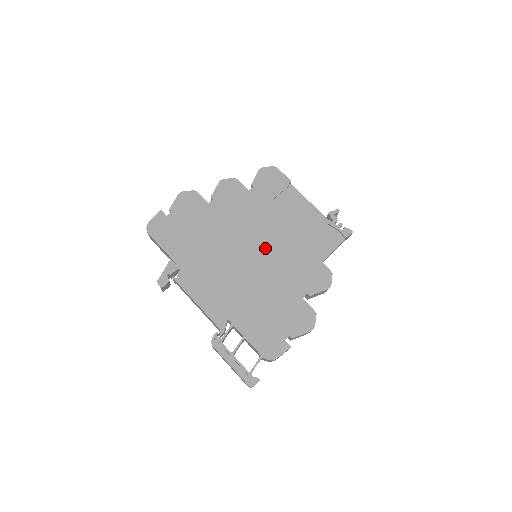
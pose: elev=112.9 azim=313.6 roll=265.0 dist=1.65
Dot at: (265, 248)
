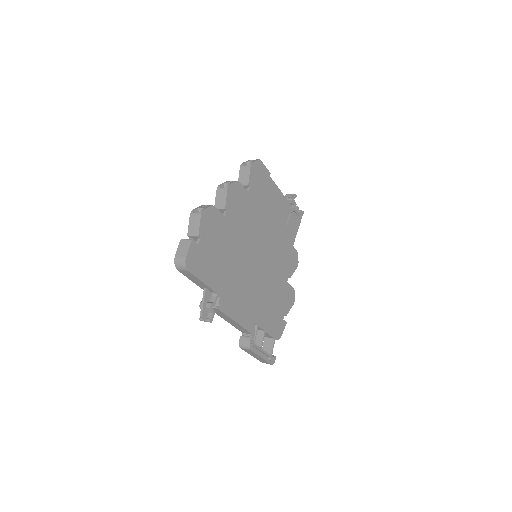
Dot at: (265, 249)
